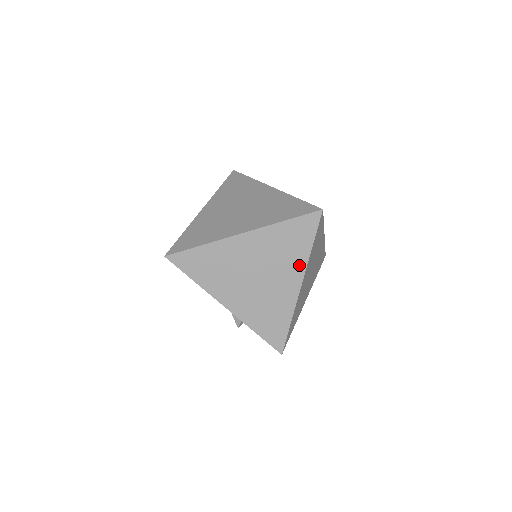
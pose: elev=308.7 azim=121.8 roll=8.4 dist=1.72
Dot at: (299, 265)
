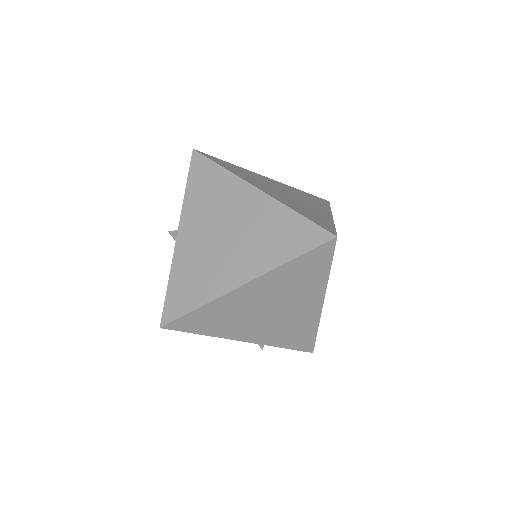
Dot at: (317, 290)
